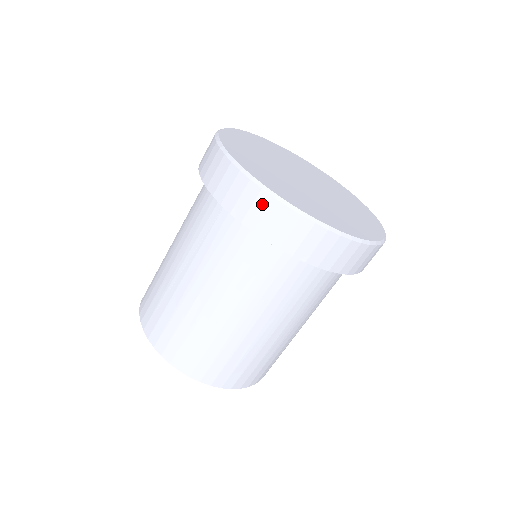
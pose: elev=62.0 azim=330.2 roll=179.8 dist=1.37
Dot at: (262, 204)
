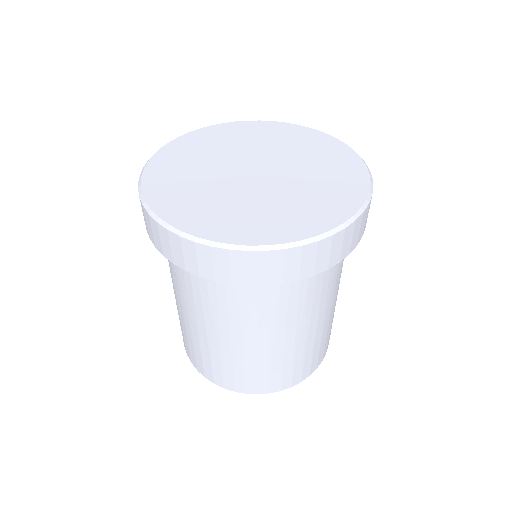
Dot at: occluded
